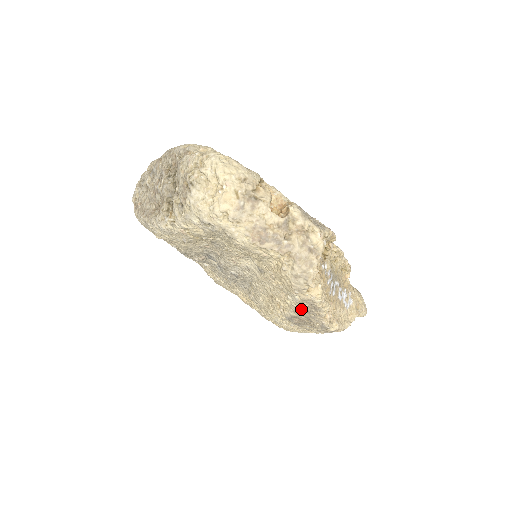
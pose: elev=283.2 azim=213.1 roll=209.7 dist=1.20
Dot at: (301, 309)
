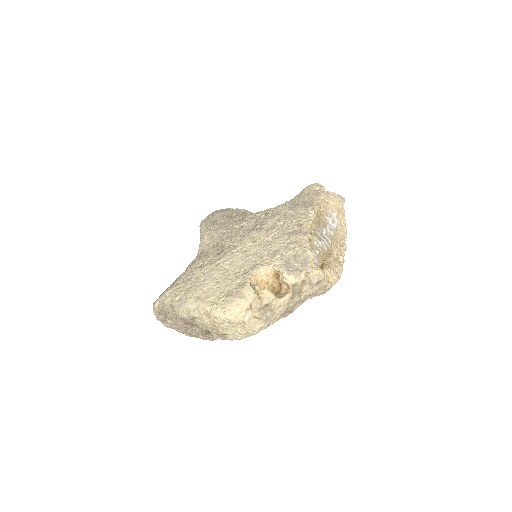
Dot at: occluded
